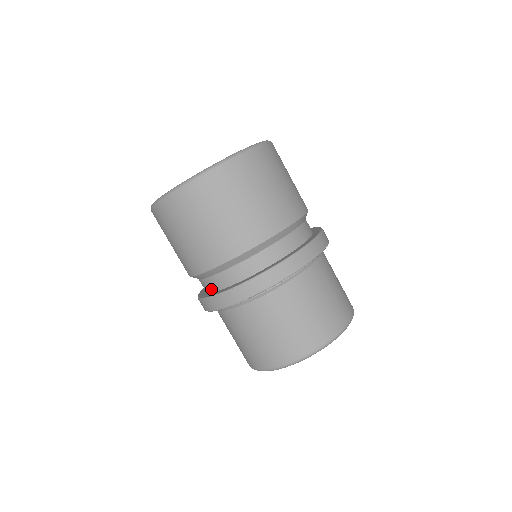
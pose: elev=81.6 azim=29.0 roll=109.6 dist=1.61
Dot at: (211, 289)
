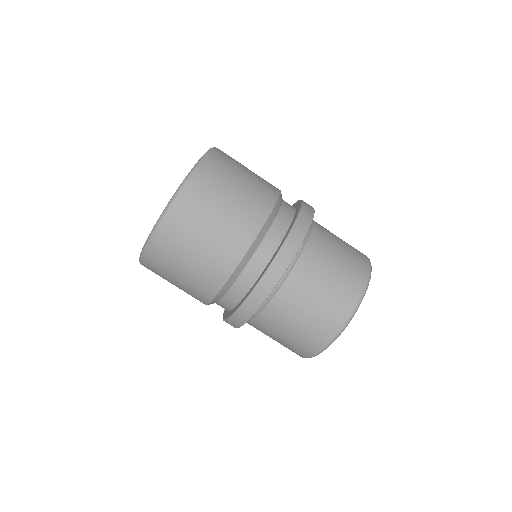
Dot at: occluded
